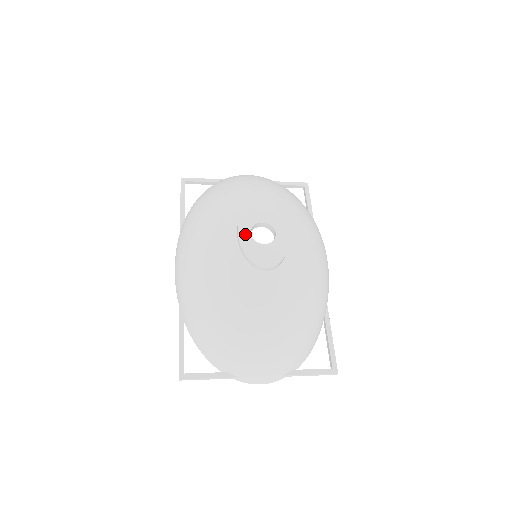
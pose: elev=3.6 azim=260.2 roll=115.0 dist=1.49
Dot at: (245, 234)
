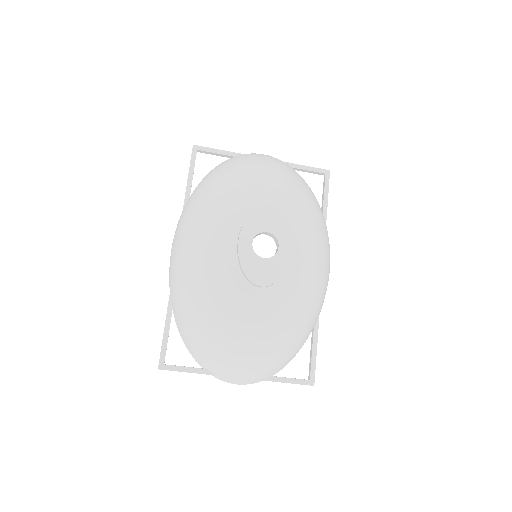
Dot at: (246, 243)
